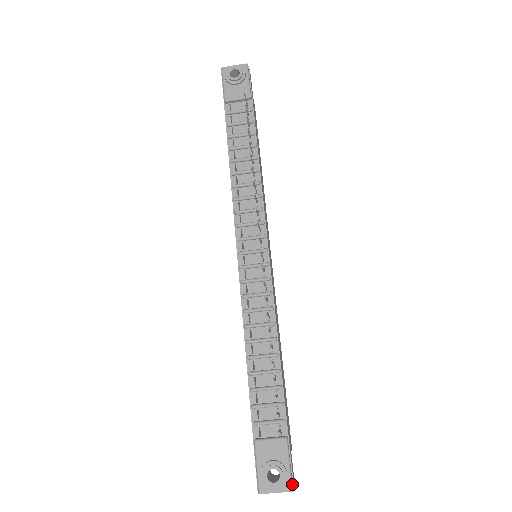
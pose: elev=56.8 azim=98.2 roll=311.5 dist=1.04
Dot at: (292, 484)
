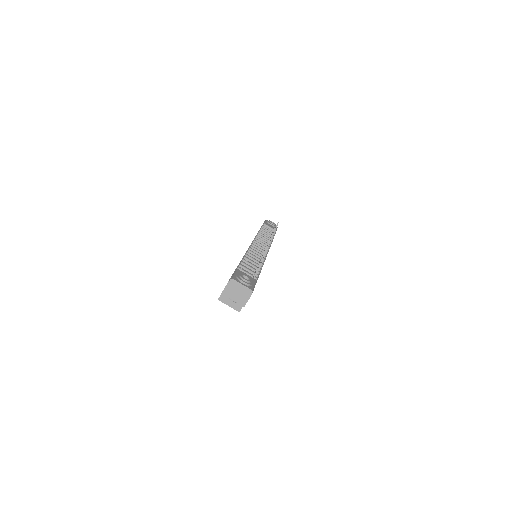
Dot at: occluded
